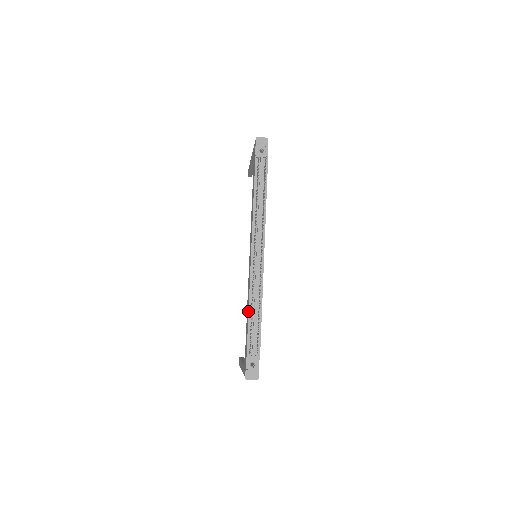
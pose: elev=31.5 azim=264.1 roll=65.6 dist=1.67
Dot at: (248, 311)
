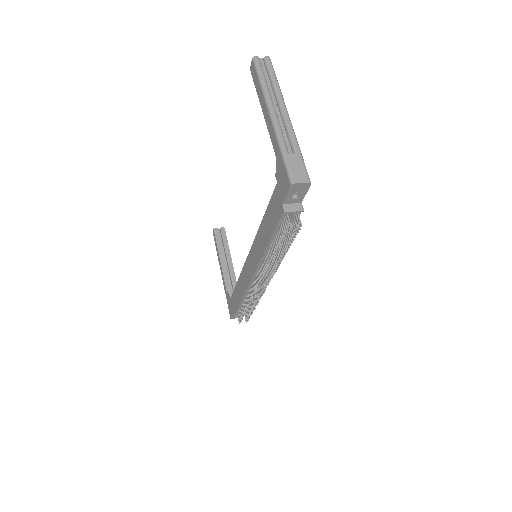
Dot at: (241, 301)
